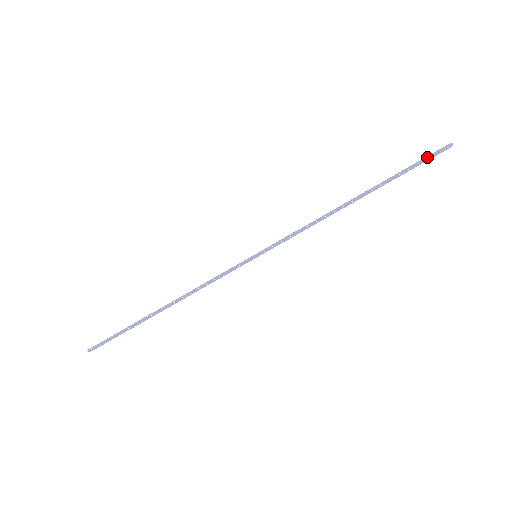
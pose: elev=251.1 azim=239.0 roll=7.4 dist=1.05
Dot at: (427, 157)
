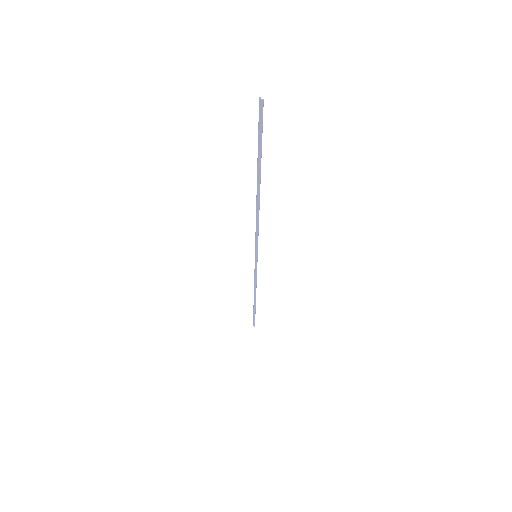
Dot at: (258, 126)
